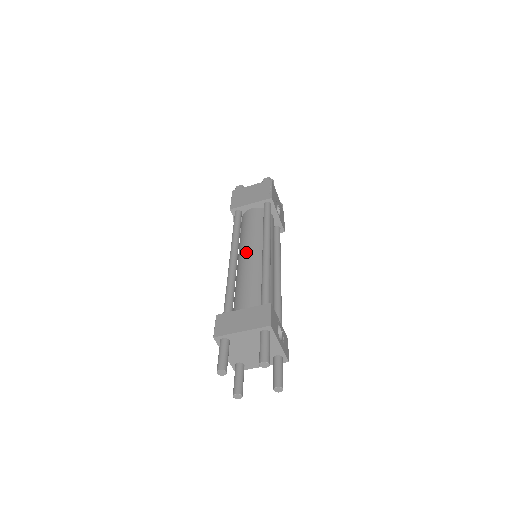
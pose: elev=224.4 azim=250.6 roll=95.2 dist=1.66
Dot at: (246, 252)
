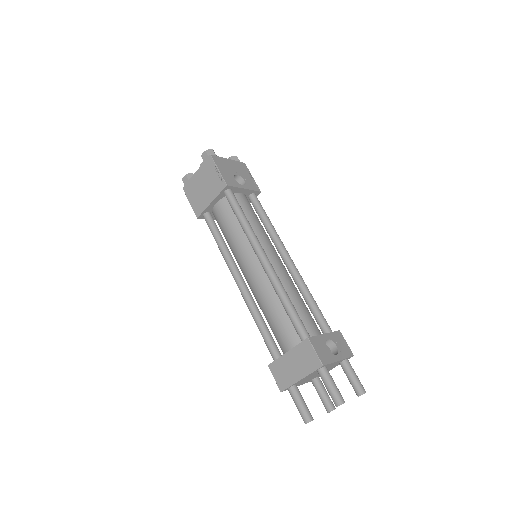
Dot at: (246, 270)
